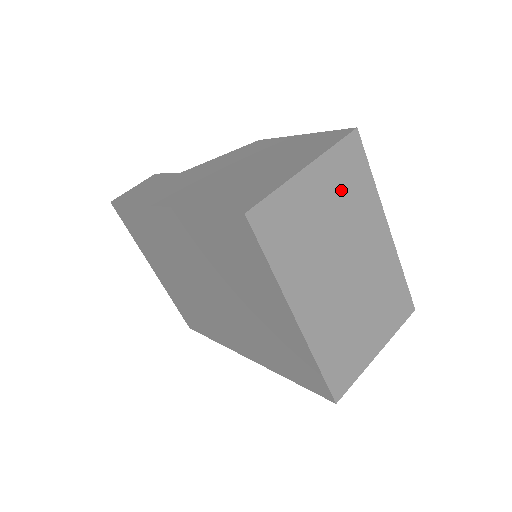
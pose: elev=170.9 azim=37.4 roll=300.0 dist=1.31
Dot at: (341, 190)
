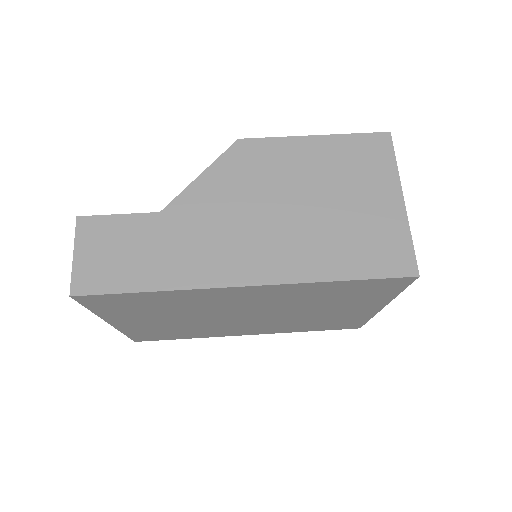
Dot at: occluded
